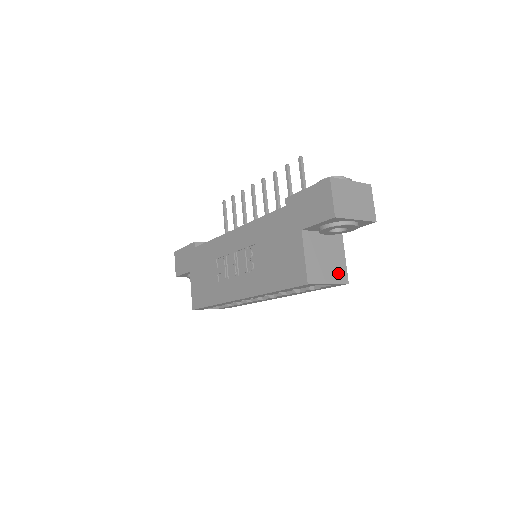
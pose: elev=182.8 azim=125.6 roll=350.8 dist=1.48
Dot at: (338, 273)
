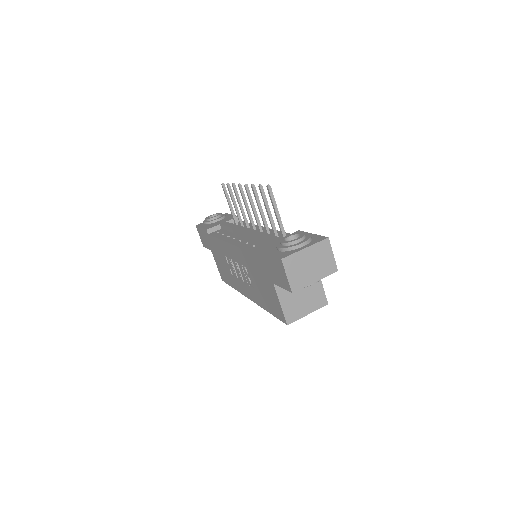
Dot at: (316, 301)
